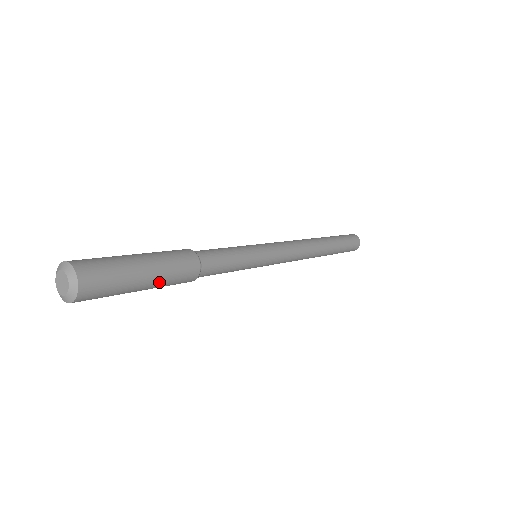
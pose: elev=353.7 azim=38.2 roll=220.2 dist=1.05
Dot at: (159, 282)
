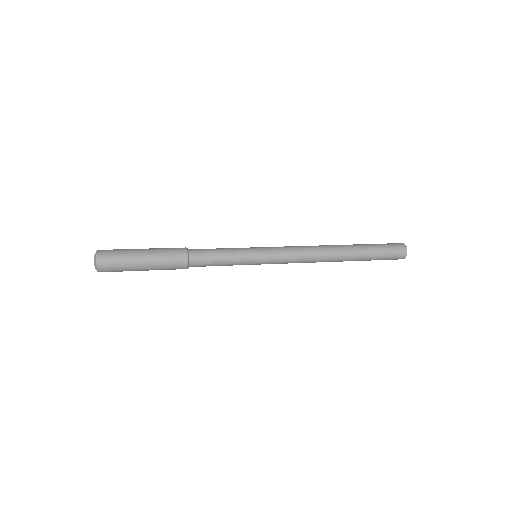
Dot at: (153, 260)
